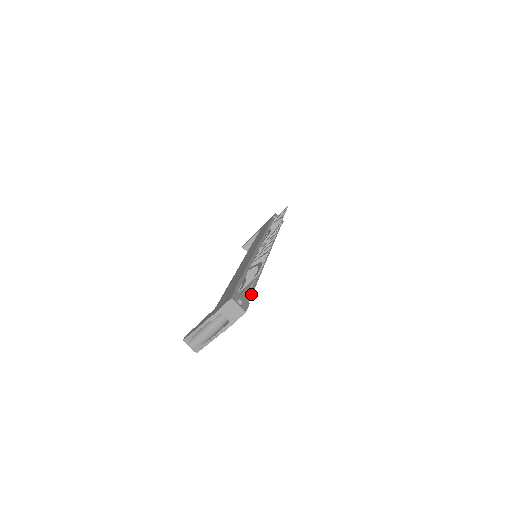
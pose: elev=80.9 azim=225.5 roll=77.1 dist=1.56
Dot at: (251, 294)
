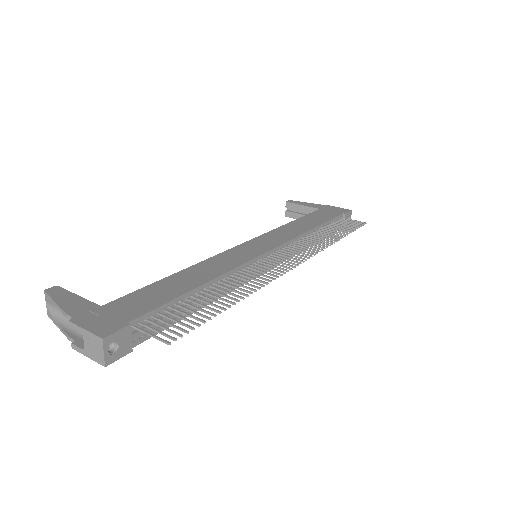
Dot at: occluded
